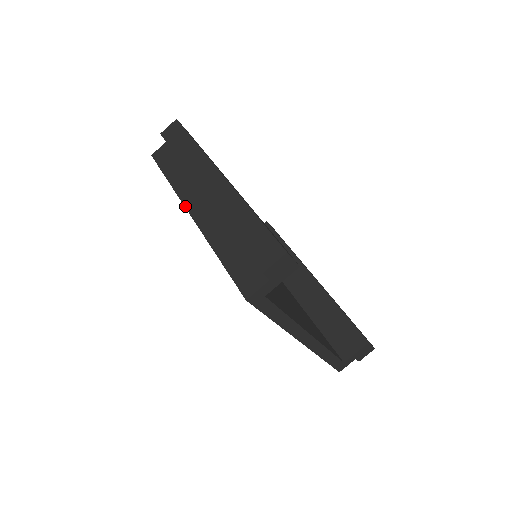
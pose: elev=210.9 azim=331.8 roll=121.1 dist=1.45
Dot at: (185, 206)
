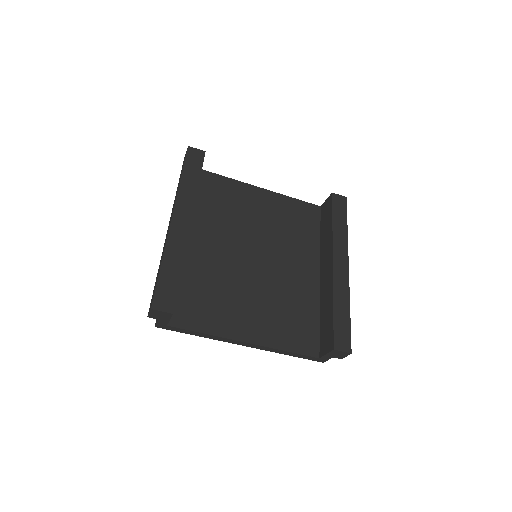
Dot at: occluded
